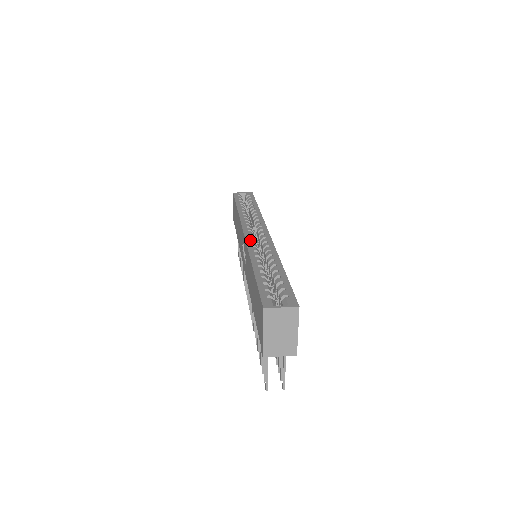
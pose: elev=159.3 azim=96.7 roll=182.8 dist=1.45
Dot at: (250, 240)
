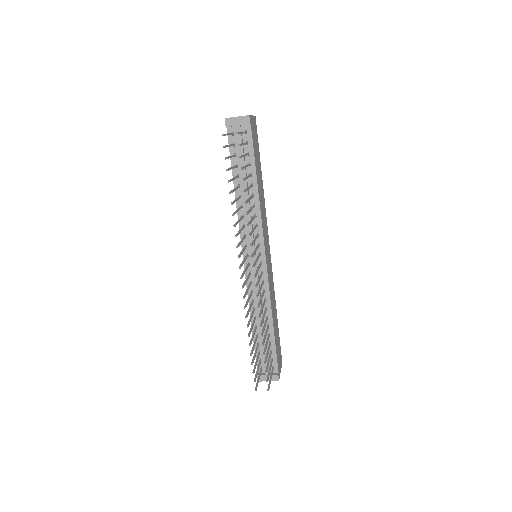
Dot at: occluded
